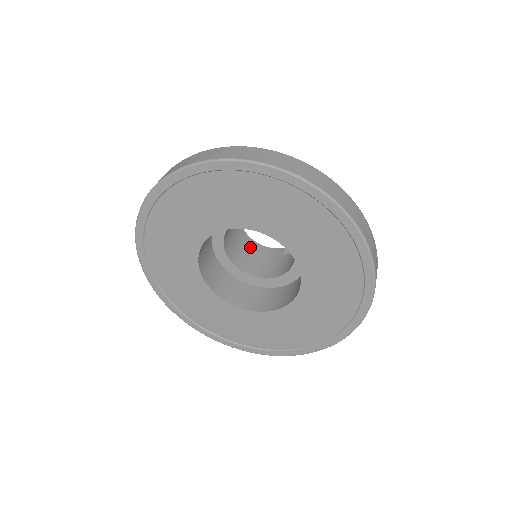
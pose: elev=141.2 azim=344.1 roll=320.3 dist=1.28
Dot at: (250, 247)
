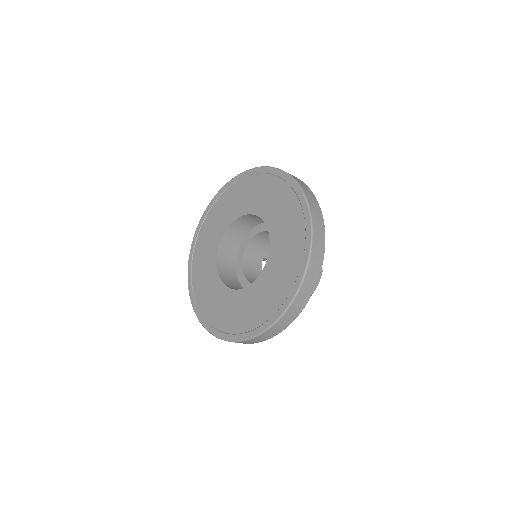
Dot at: occluded
